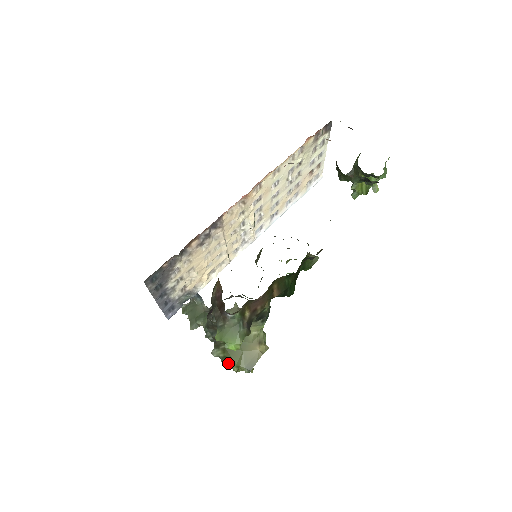
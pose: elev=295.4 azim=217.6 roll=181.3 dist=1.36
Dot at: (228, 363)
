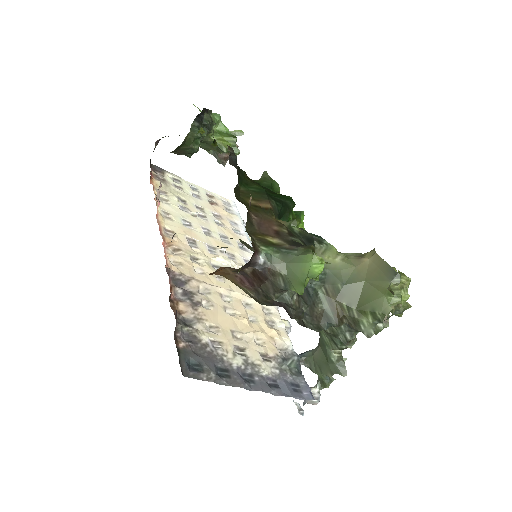
Dot at: (383, 310)
